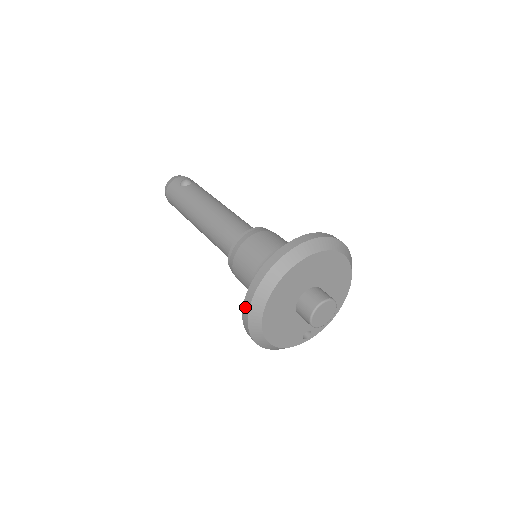
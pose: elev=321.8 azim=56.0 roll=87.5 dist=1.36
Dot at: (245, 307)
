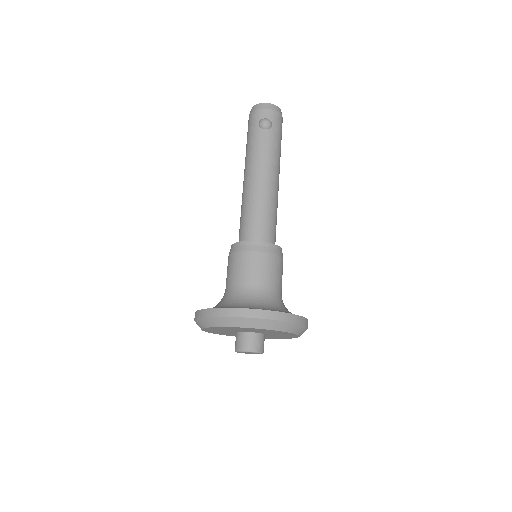
Dot at: (195, 315)
